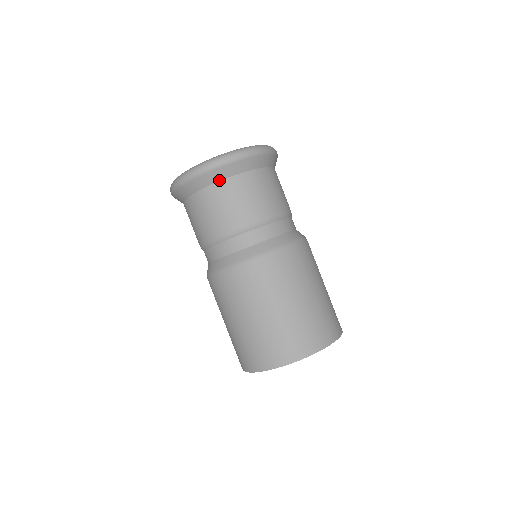
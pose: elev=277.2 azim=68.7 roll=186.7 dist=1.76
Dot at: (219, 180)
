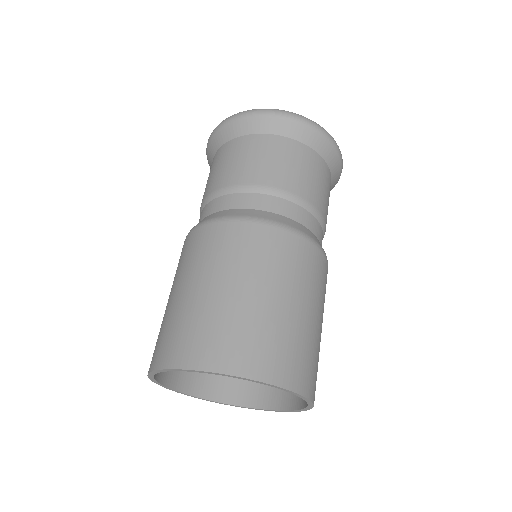
Dot at: (257, 132)
